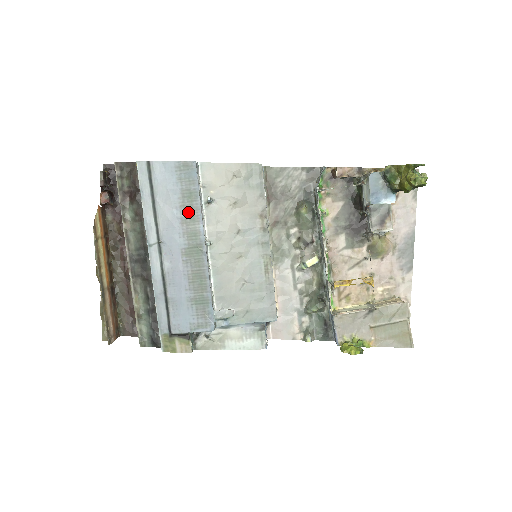
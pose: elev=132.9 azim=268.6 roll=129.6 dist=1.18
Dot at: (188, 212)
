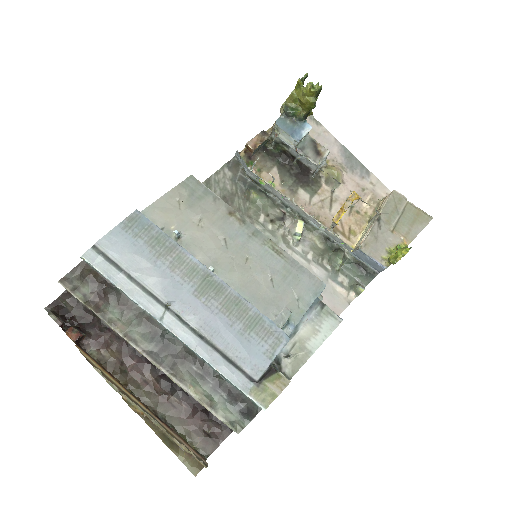
Dot at: (169, 256)
